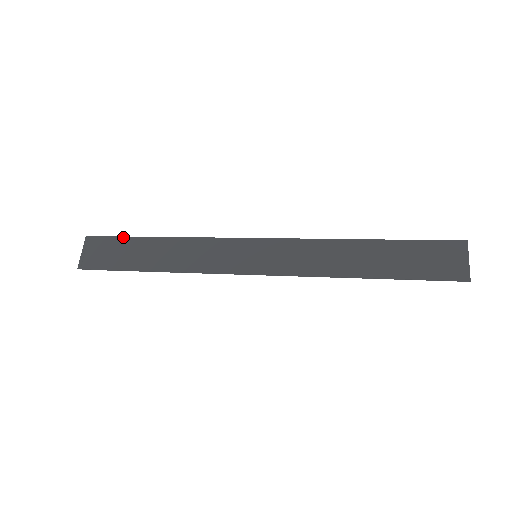
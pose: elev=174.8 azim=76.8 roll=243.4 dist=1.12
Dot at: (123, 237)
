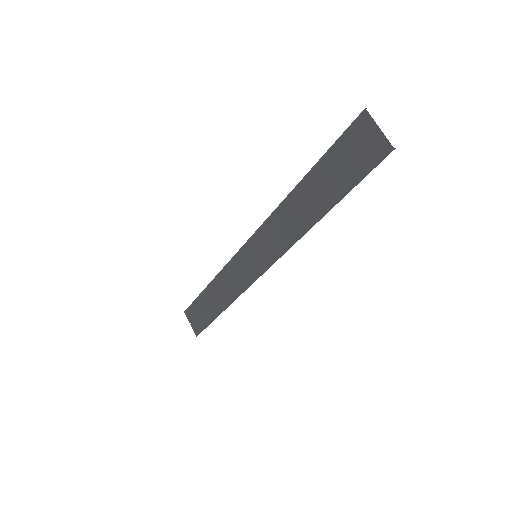
Dot at: (196, 299)
